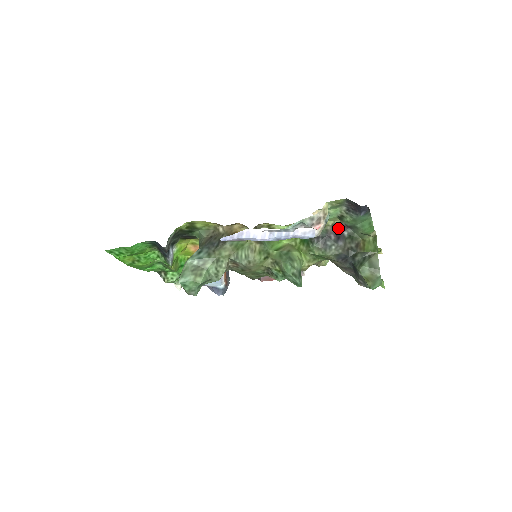
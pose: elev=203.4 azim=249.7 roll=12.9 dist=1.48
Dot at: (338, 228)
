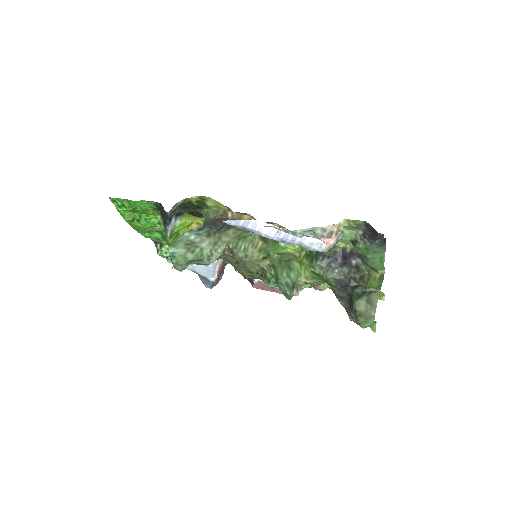
Dot at: (348, 254)
